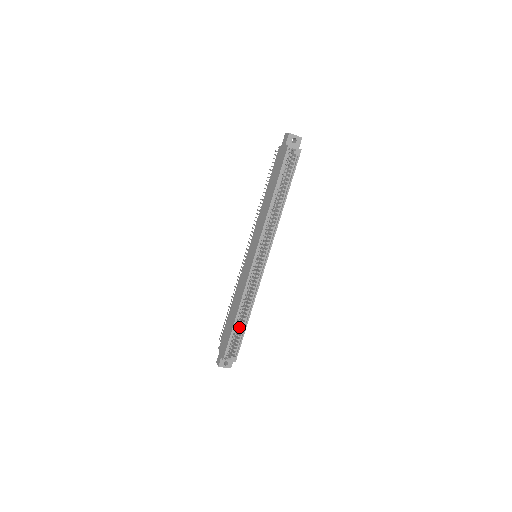
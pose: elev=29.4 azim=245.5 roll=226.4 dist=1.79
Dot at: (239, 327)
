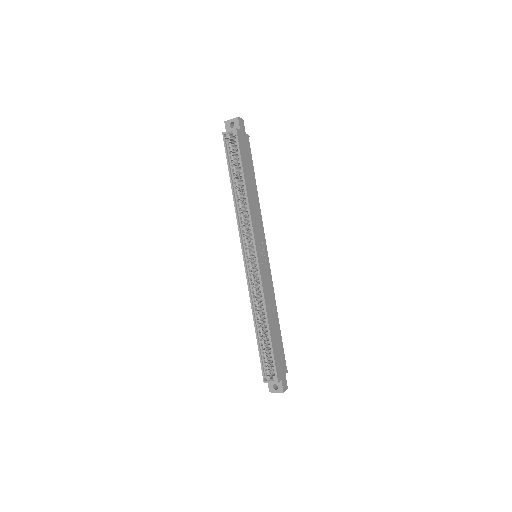
Dot at: (267, 340)
